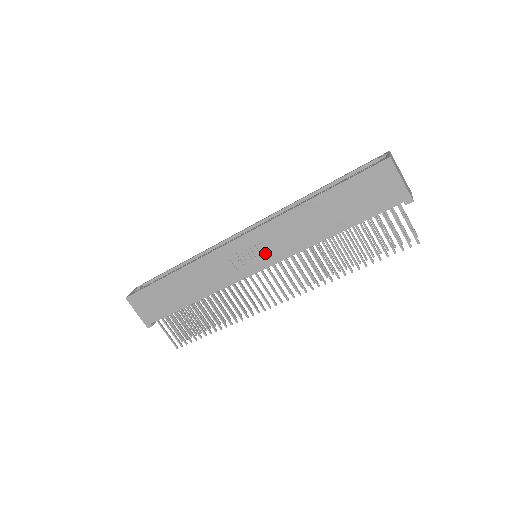
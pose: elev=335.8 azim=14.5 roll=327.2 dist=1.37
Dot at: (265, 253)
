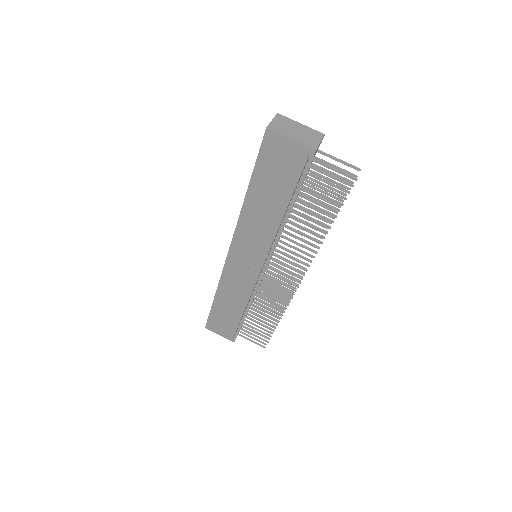
Dot at: (254, 254)
